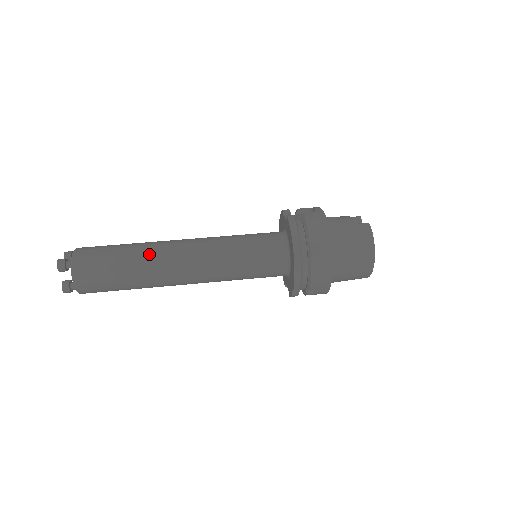
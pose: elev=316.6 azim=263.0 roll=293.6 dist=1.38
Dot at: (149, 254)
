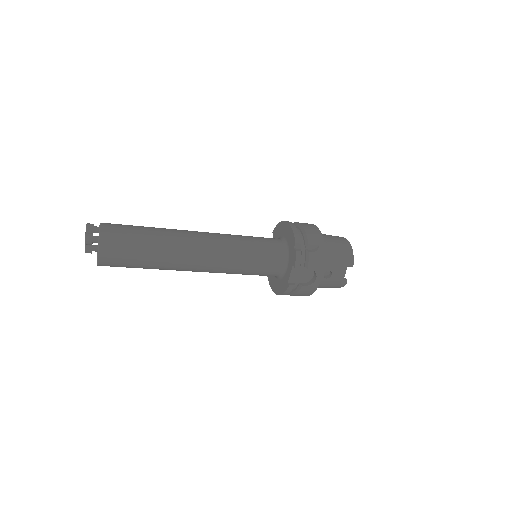
Dot at: occluded
